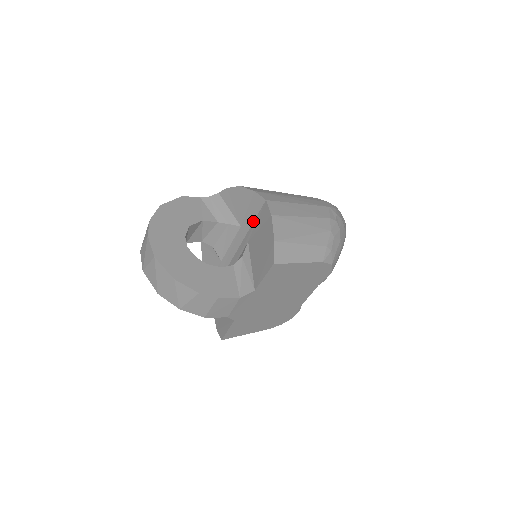
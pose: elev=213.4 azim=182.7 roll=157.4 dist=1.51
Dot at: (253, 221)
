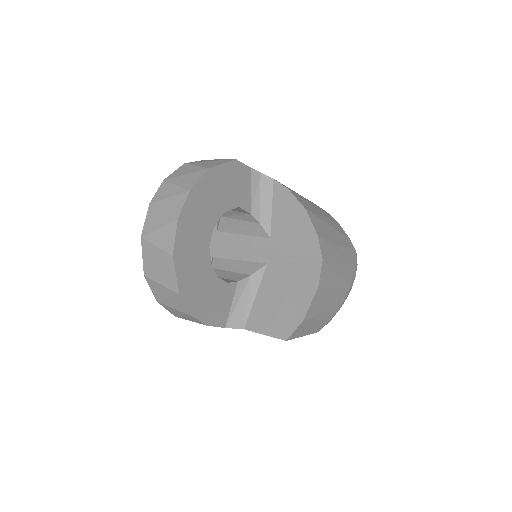
Dot at: (289, 254)
